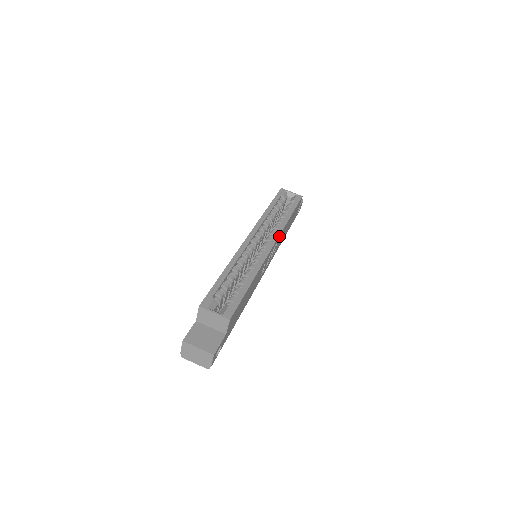
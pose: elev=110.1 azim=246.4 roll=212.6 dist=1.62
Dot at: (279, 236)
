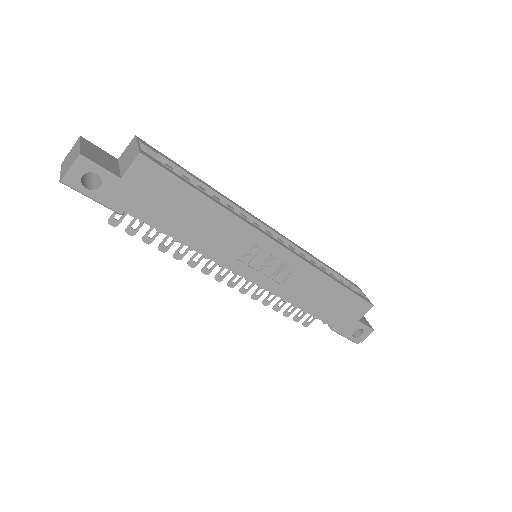
Dot at: (300, 261)
